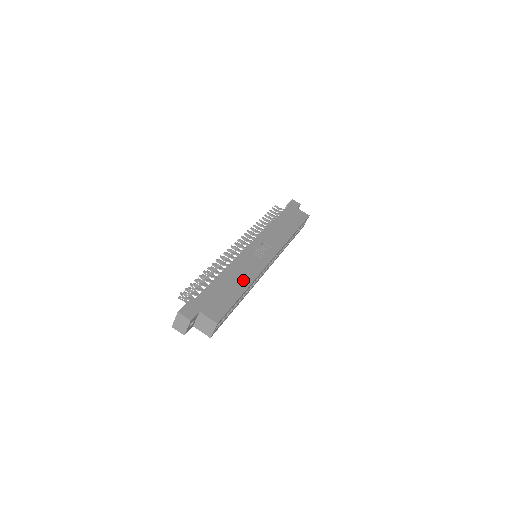
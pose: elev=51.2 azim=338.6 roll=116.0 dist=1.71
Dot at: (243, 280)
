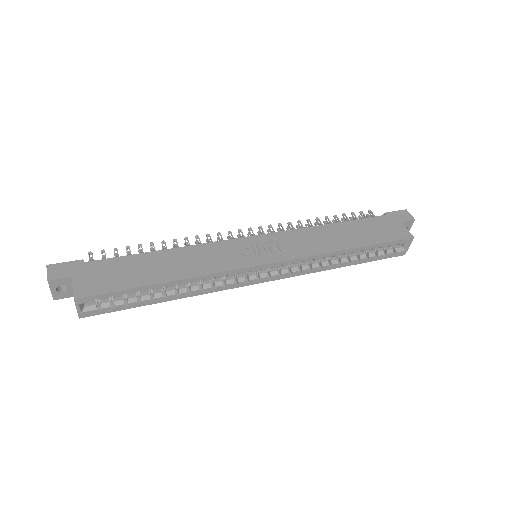
Dot at: (180, 269)
